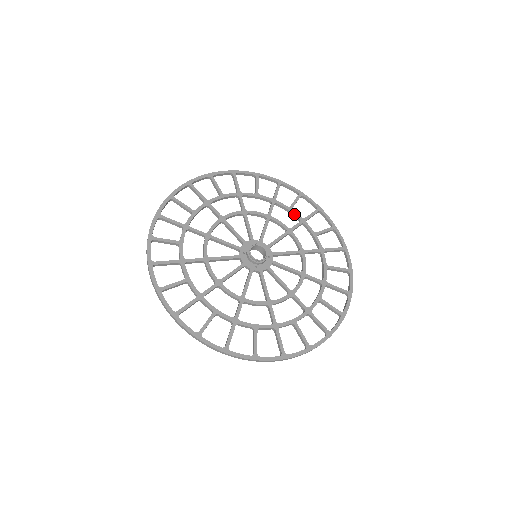
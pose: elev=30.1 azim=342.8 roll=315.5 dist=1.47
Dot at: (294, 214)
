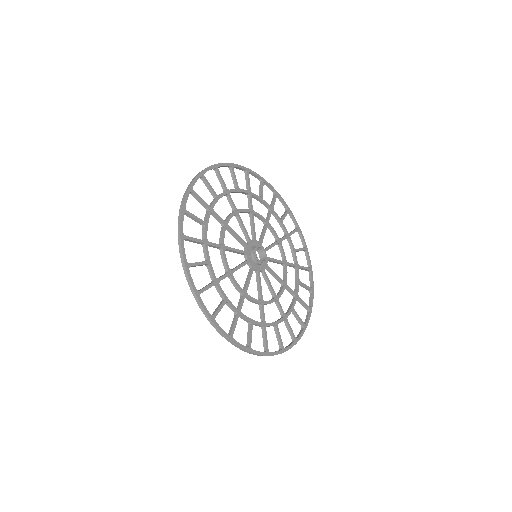
Dot at: (265, 204)
